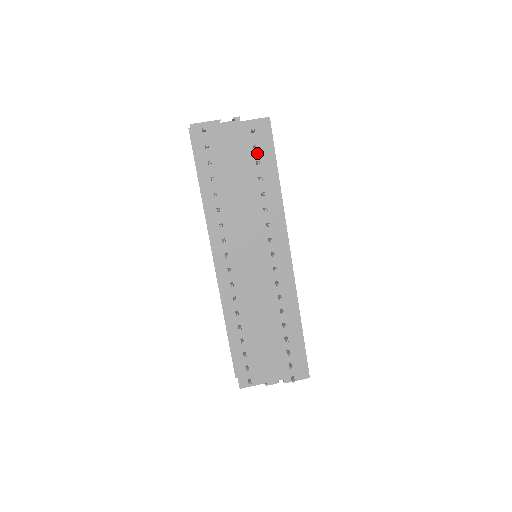
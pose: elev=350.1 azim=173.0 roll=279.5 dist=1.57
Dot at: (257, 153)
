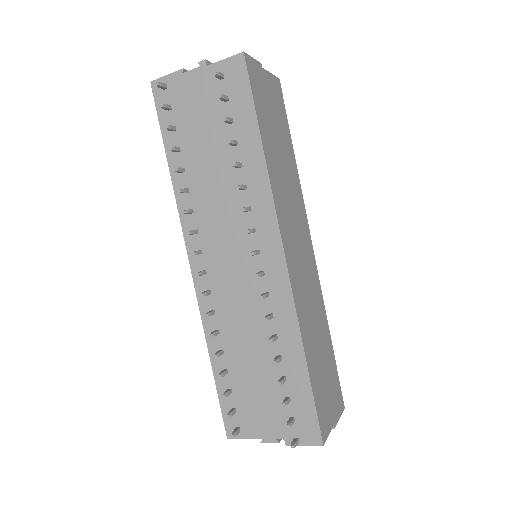
Dot at: (230, 107)
